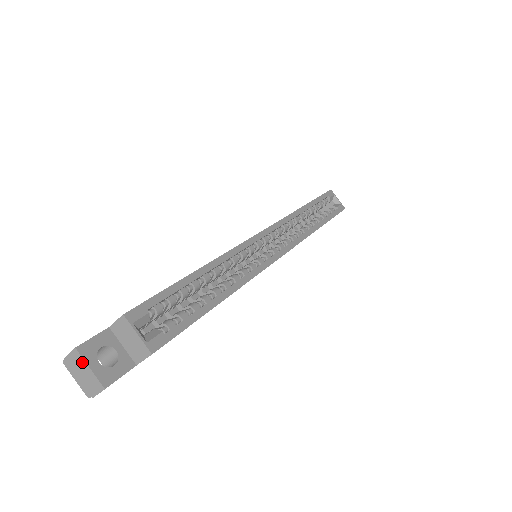
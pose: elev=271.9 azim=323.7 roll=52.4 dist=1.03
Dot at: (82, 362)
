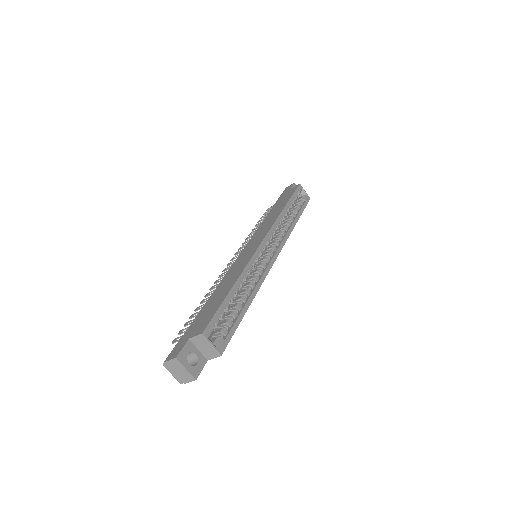
Dot at: (180, 365)
